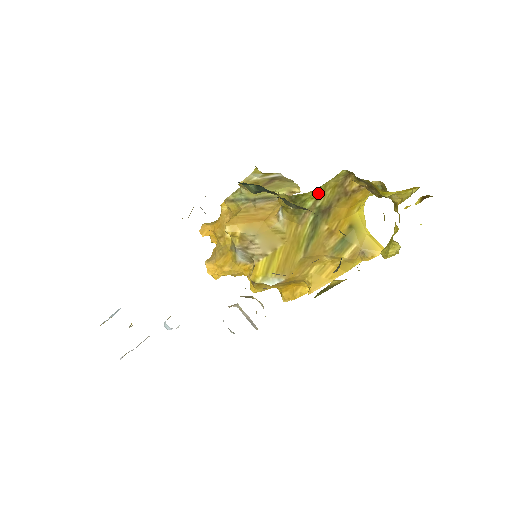
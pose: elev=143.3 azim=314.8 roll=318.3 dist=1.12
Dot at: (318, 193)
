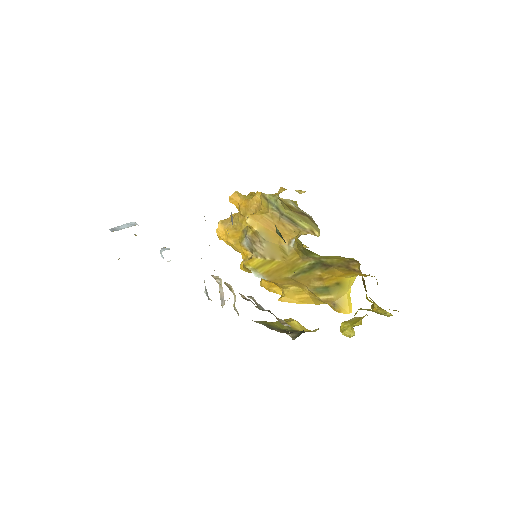
Dot at: (327, 256)
